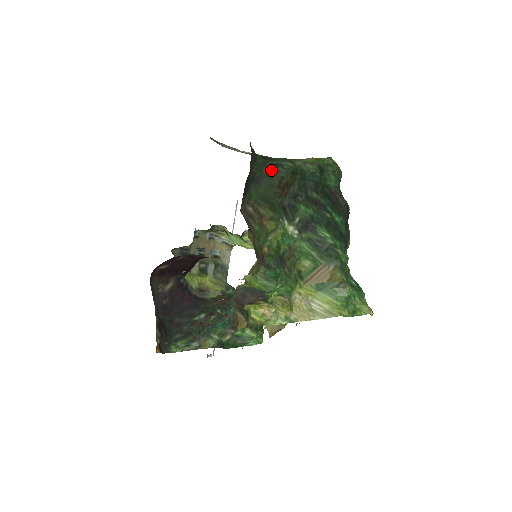
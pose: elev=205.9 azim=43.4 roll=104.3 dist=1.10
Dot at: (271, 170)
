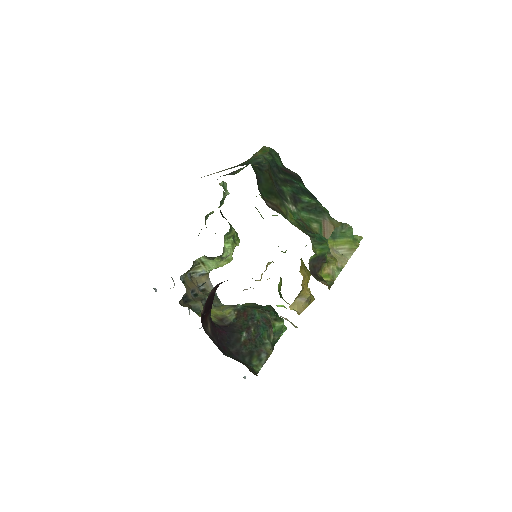
Dot at: (259, 168)
